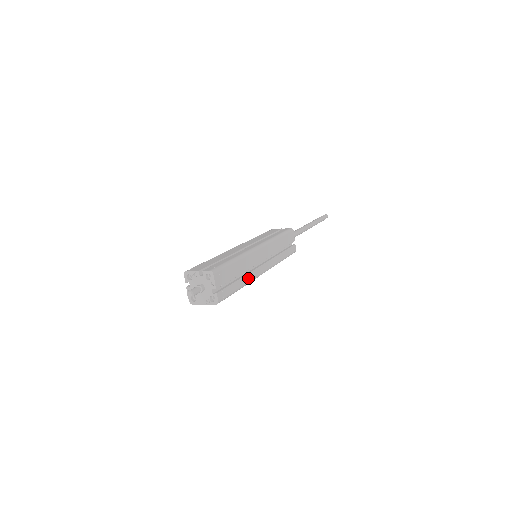
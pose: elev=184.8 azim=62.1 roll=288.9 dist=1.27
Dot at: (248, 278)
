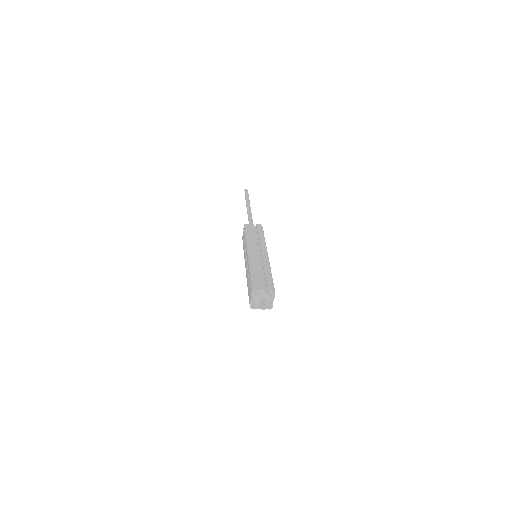
Dot at: occluded
